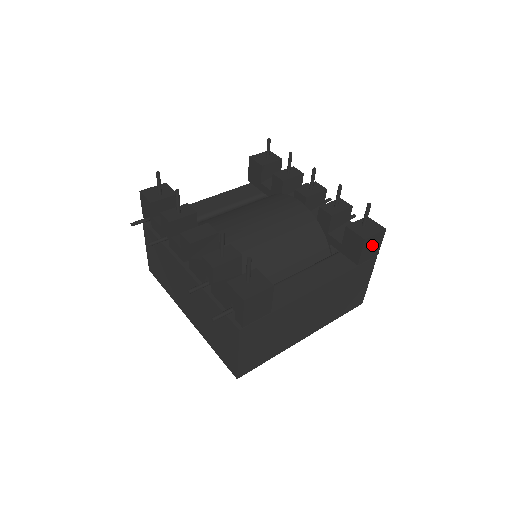
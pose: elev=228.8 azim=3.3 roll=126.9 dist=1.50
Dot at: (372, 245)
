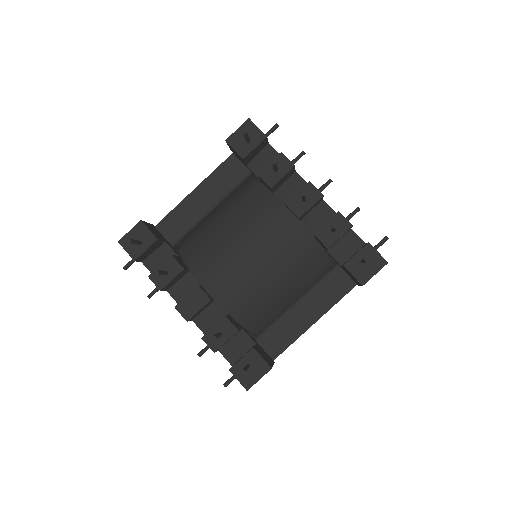
Dot at: occluded
